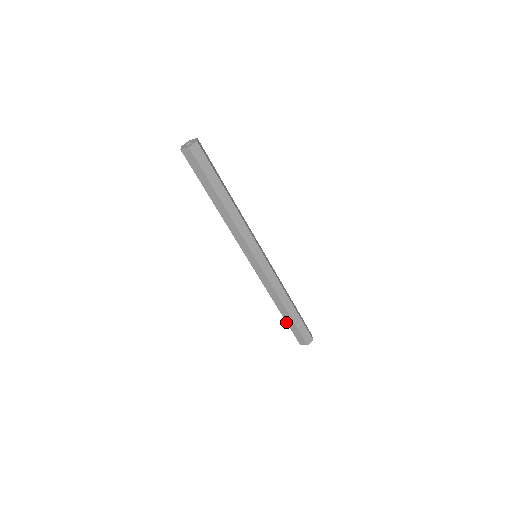
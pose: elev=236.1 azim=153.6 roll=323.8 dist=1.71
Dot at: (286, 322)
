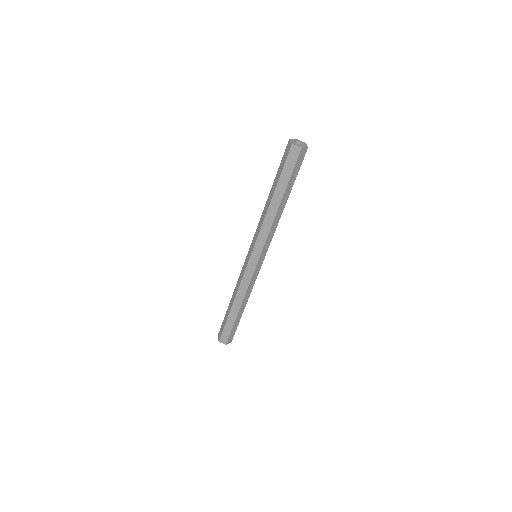
Dot at: (226, 313)
